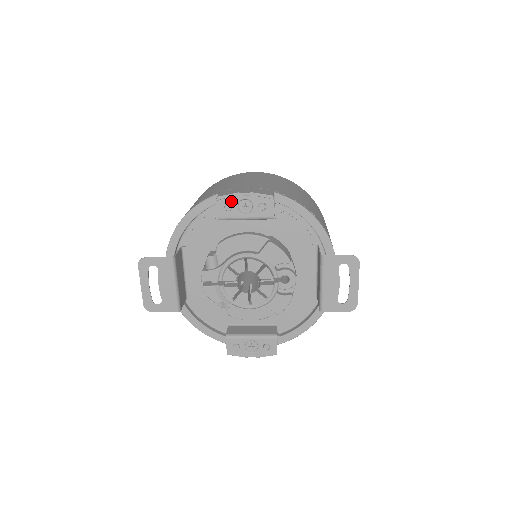
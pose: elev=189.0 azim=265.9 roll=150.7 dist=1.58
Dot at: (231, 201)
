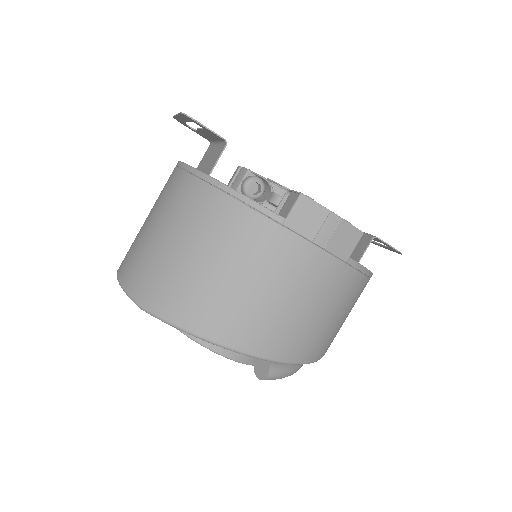
Dot at: occluded
